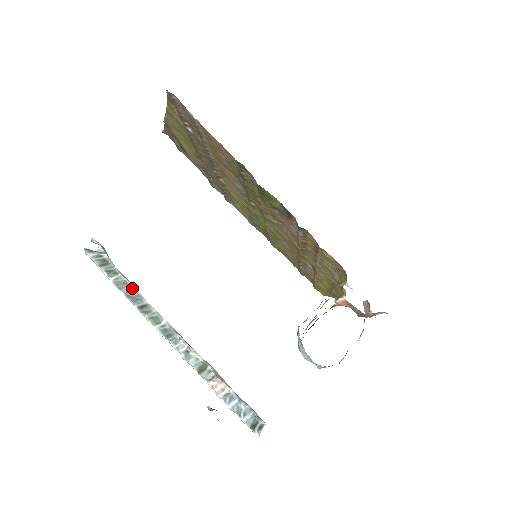
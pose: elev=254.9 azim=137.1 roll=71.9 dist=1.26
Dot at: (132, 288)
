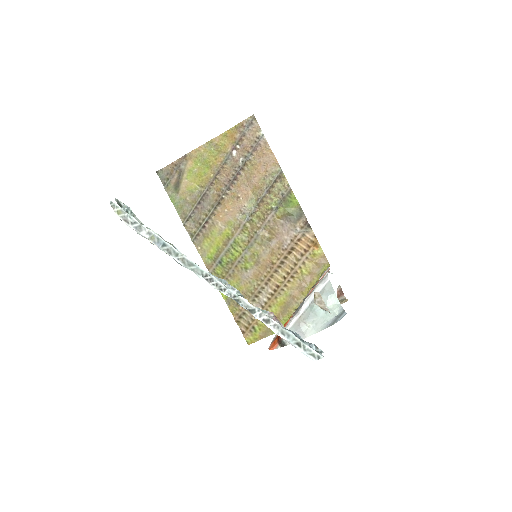
Dot at: occluded
